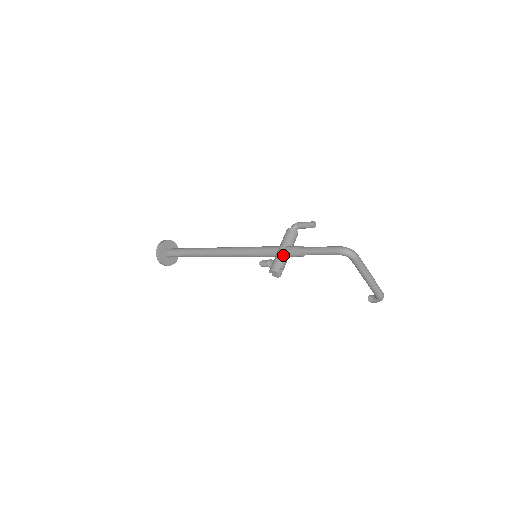
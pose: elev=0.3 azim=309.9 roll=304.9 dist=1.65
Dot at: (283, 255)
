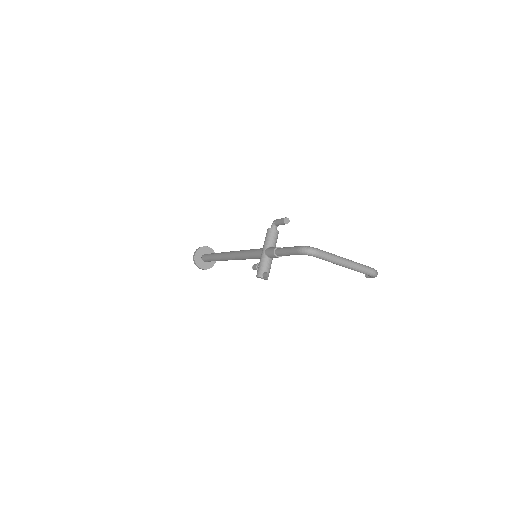
Dot at: (264, 259)
